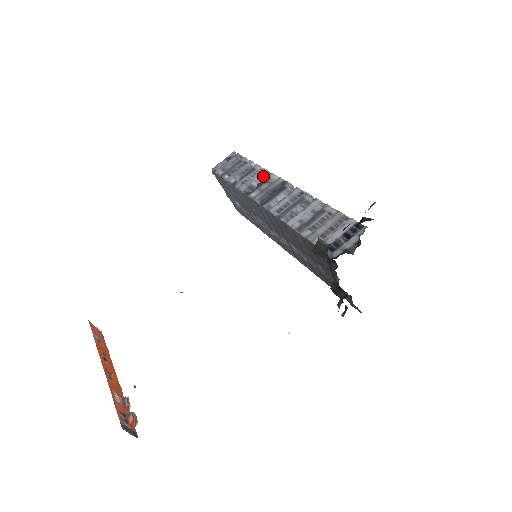
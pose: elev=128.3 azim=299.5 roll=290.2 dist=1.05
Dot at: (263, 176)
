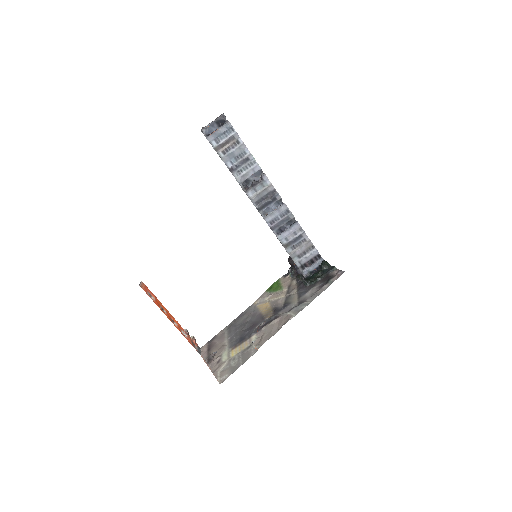
Dot at: (257, 173)
